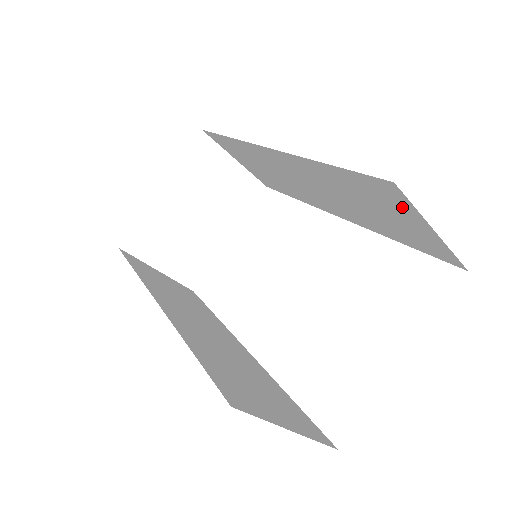
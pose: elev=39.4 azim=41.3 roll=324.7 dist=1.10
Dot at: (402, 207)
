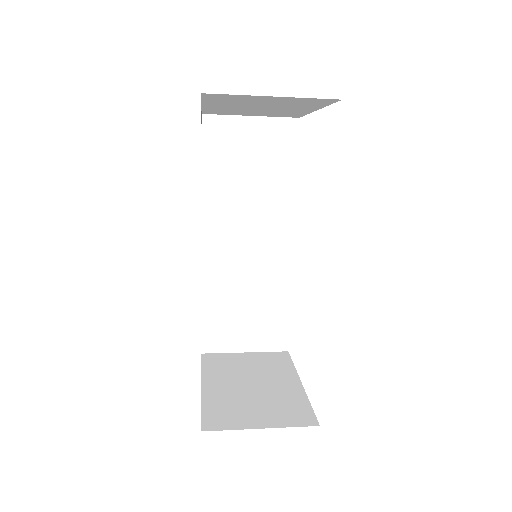
Dot at: occluded
